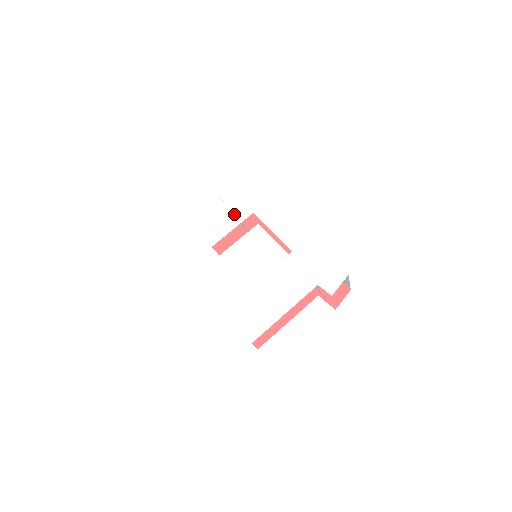
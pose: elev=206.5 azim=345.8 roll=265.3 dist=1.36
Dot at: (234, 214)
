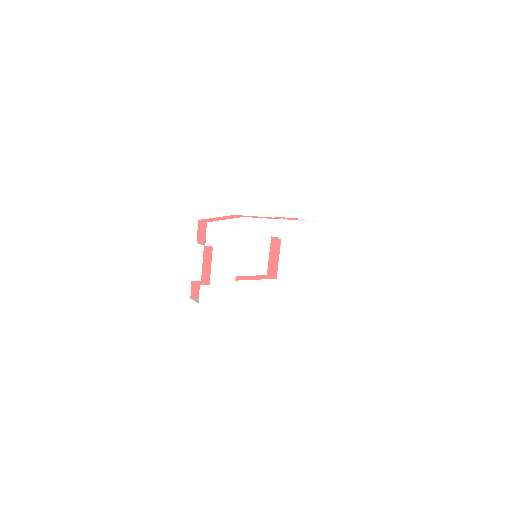
Dot at: (229, 248)
